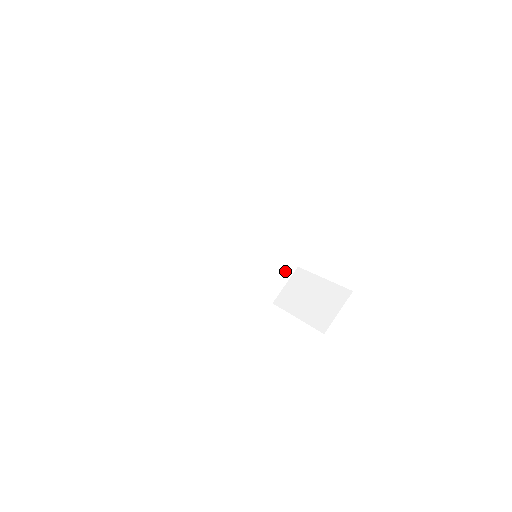
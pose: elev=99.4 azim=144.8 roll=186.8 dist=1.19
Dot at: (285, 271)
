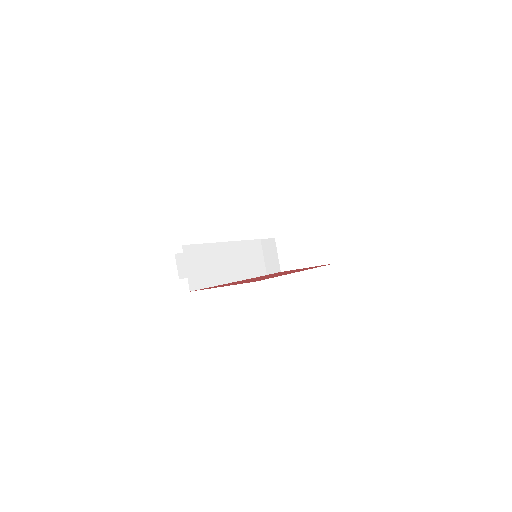
Dot at: (272, 248)
